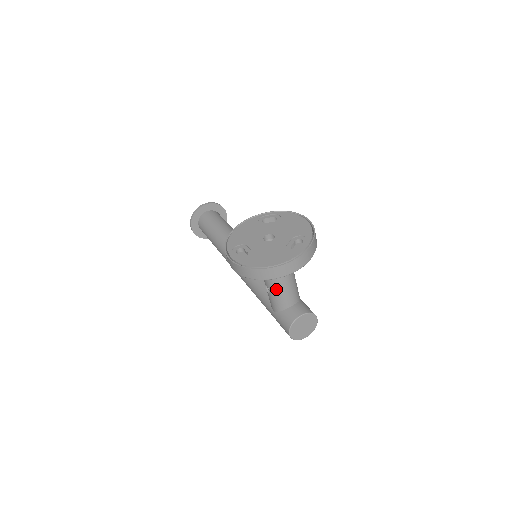
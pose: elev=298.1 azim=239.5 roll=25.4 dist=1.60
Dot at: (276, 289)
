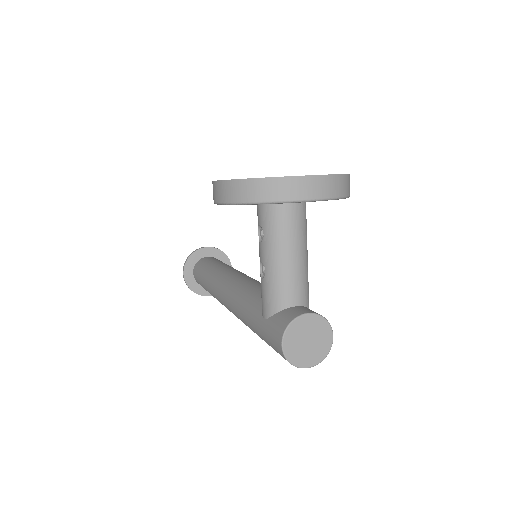
Dot at: (275, 264)
